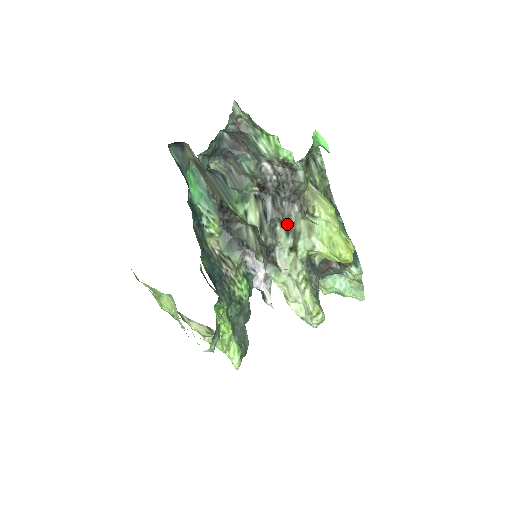
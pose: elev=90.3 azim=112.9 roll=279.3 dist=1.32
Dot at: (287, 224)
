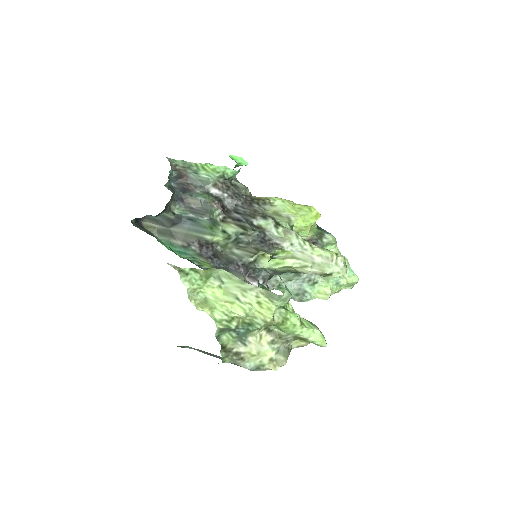
Dot at: (259, 214)
